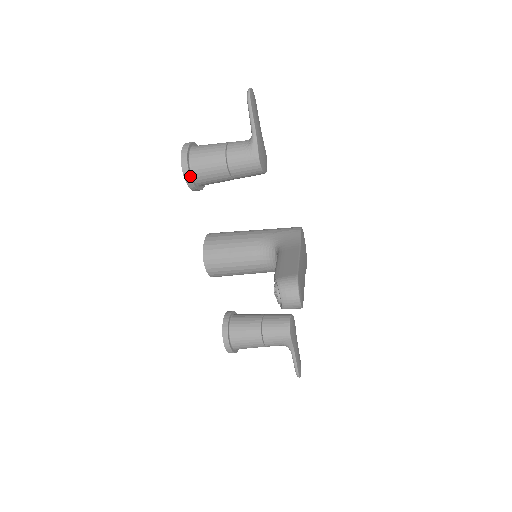
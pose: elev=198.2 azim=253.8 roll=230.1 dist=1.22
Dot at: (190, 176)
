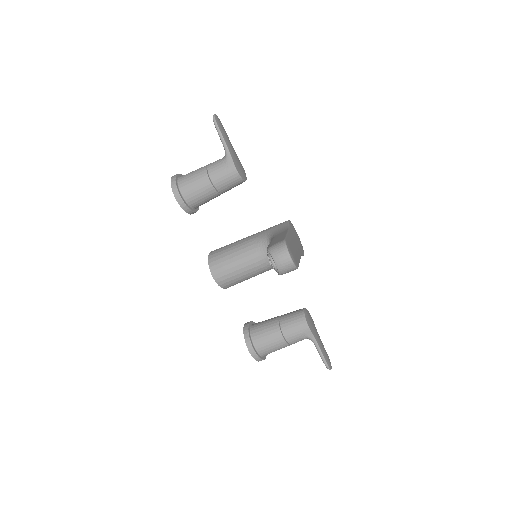
Dot at: (182, 199)
